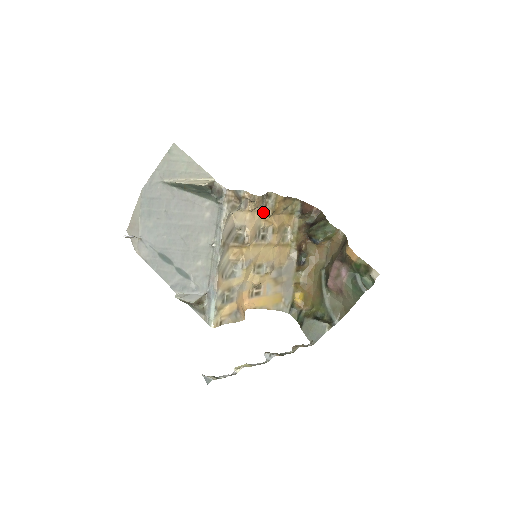
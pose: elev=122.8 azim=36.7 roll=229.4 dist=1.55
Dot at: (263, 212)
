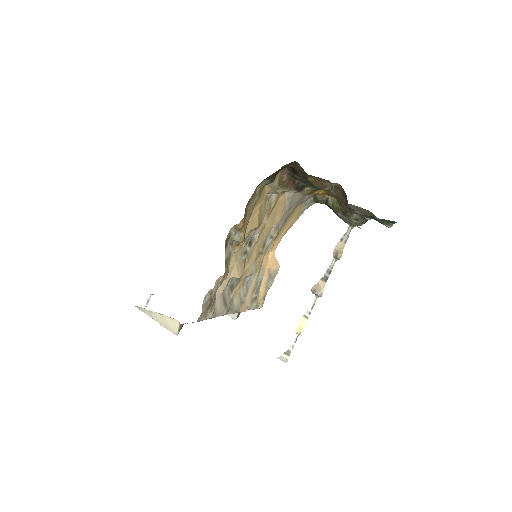
Dot at: (235, 249)
